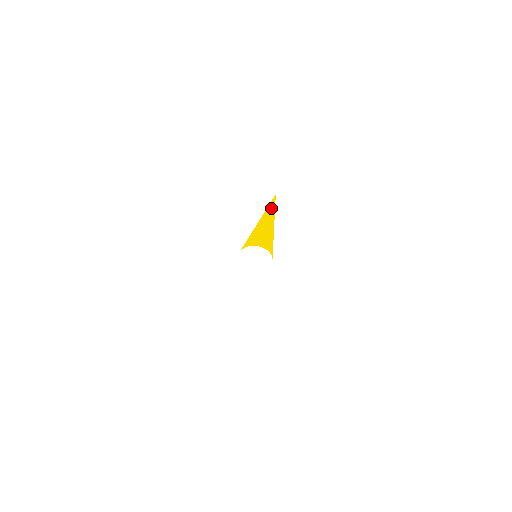
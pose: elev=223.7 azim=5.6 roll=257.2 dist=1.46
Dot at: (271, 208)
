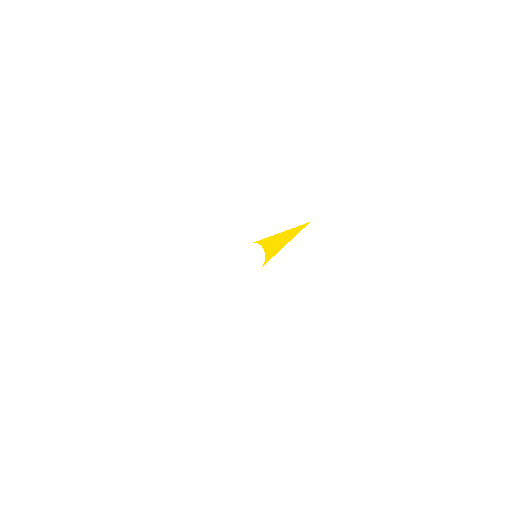
Dot at: (298, 229)
